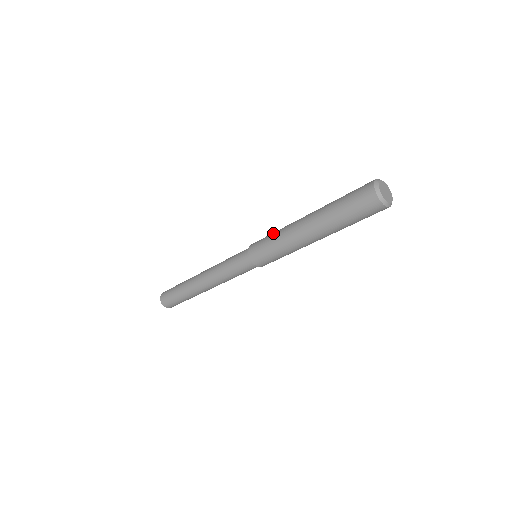
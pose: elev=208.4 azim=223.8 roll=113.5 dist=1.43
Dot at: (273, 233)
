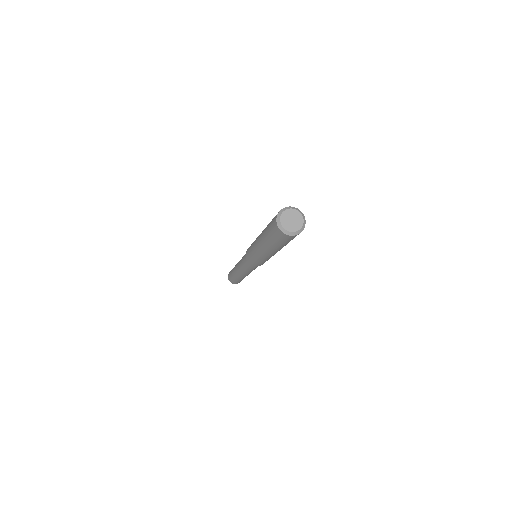
Dot at: (251, 245)
